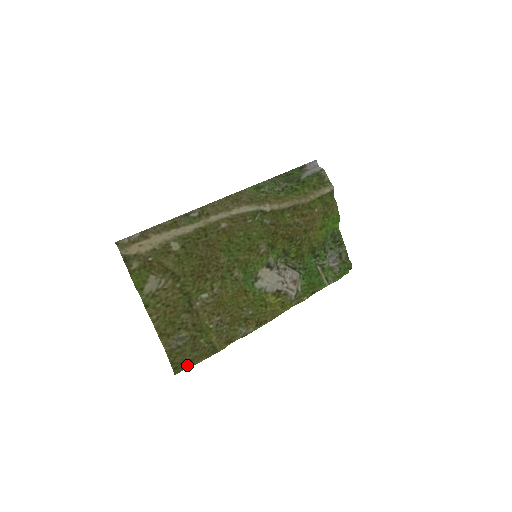
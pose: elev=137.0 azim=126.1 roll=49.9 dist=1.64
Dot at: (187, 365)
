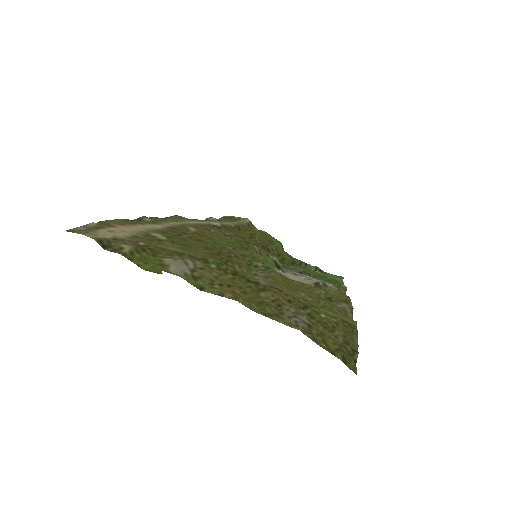
Dot at: (350, 352)
